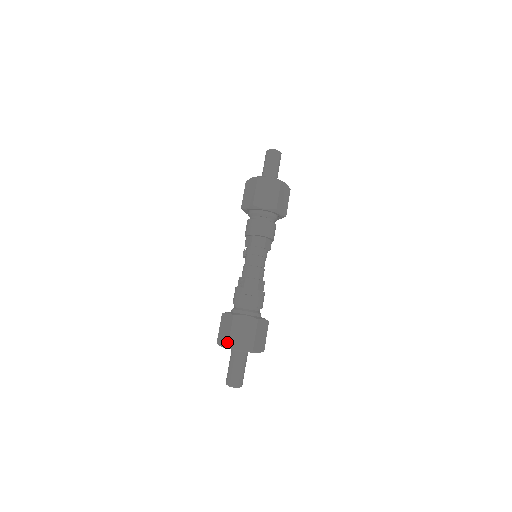
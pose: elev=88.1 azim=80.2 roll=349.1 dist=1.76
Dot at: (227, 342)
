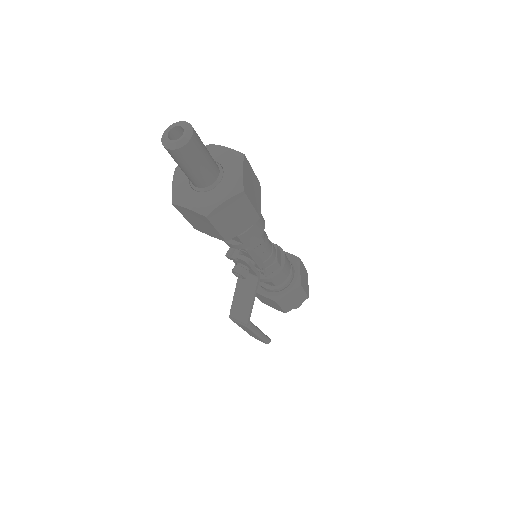
Dot at: occluded
